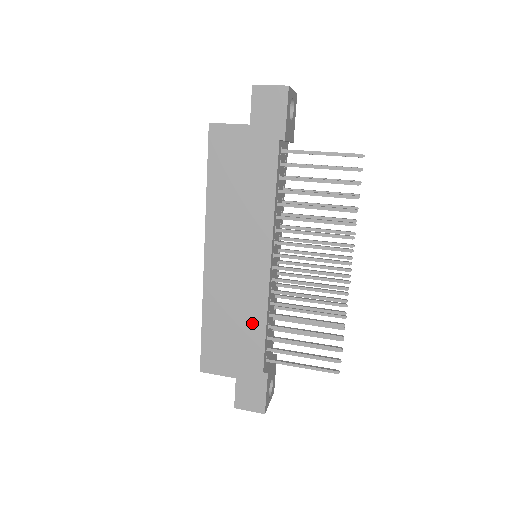
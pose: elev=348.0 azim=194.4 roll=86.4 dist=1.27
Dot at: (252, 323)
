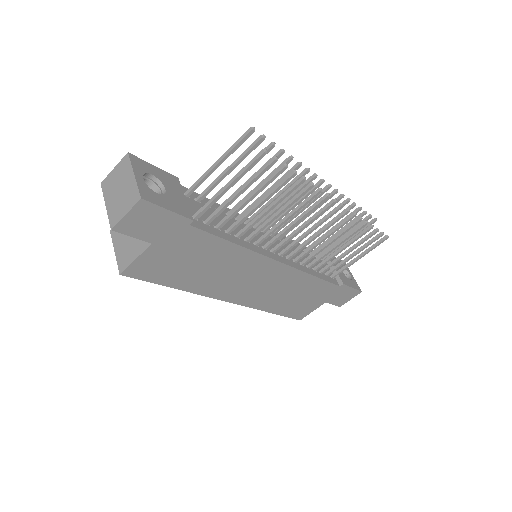
Dot at: (305, 285)
